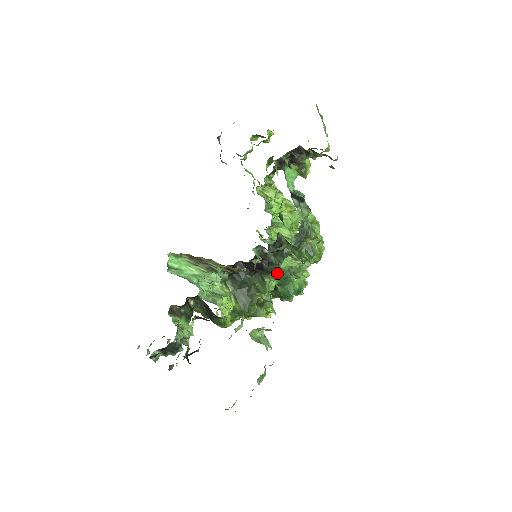
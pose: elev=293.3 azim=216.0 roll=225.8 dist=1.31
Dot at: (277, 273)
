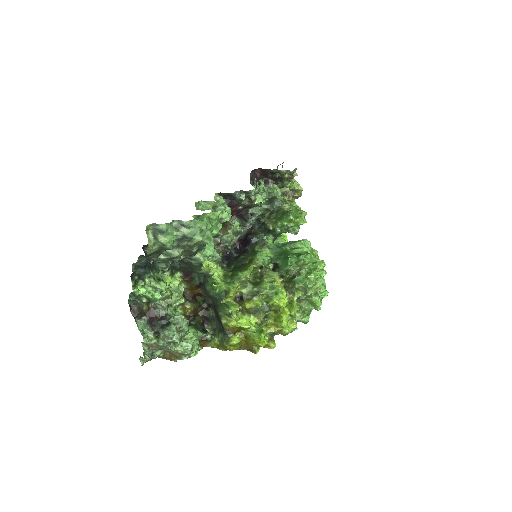
Dot at: (266, 242)
